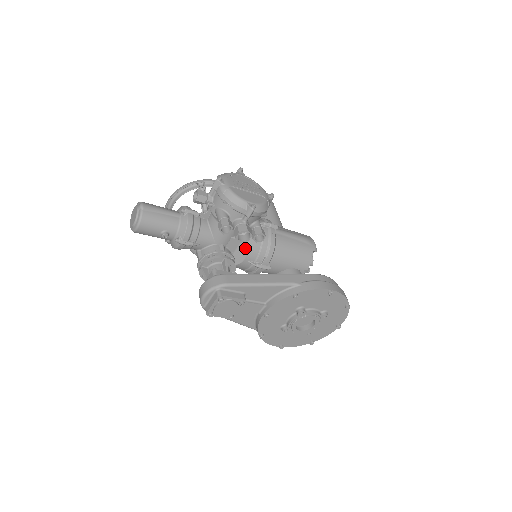
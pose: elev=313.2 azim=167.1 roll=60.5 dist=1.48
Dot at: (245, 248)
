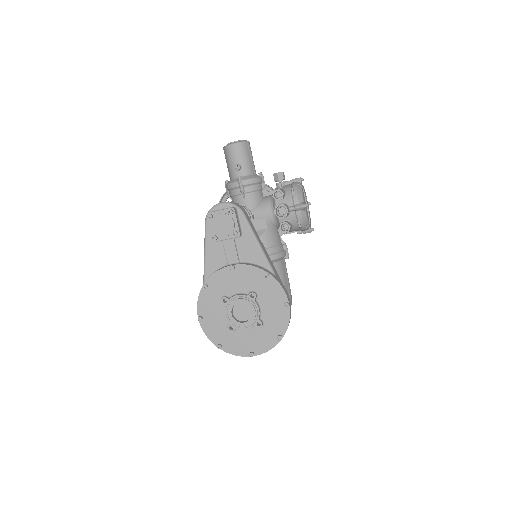
Dot at: (263, 234)
